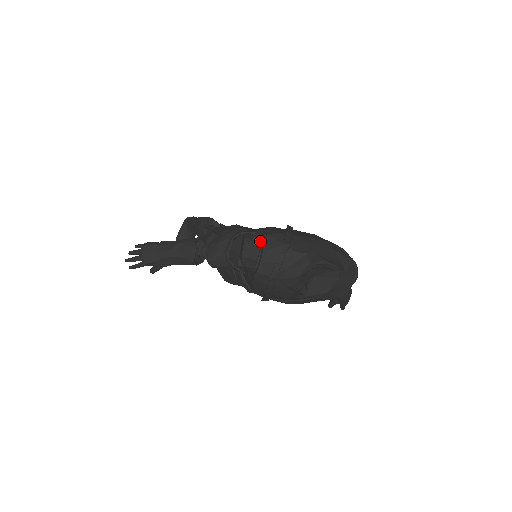
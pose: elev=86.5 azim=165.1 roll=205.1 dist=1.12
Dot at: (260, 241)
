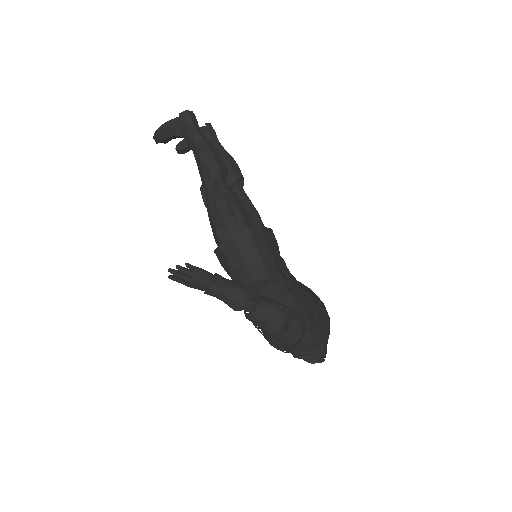
Dot at: (300, 336)
